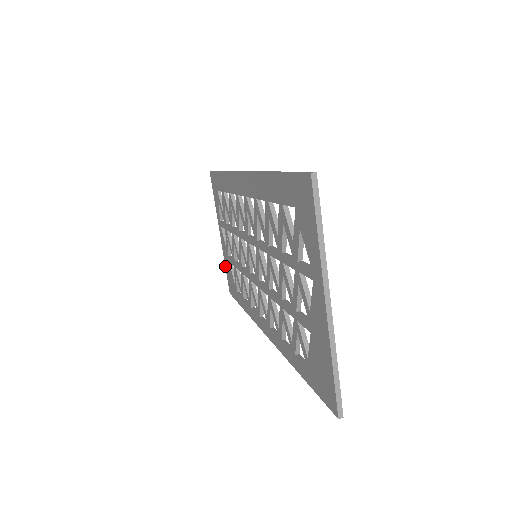
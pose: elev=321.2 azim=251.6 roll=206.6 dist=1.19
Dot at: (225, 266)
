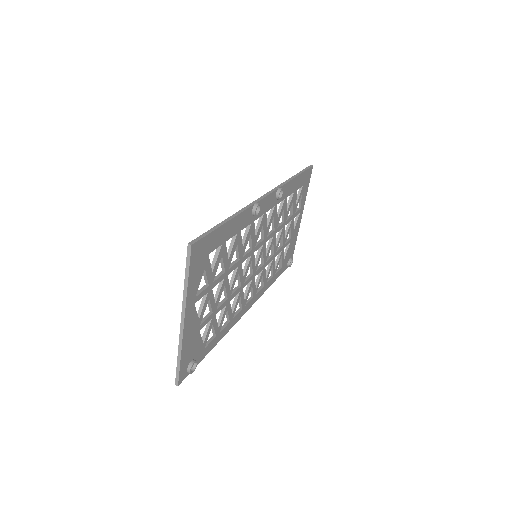
Dot at: occluded
